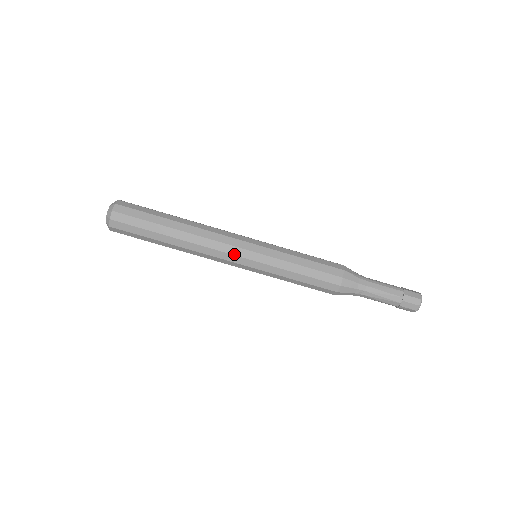
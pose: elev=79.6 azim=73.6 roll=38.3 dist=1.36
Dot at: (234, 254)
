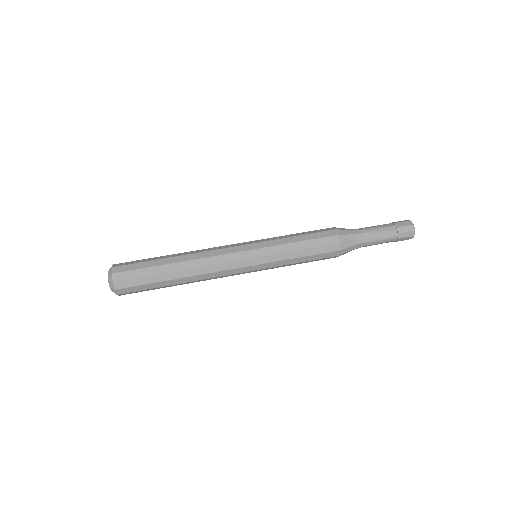
Dot at: (234, 246)
